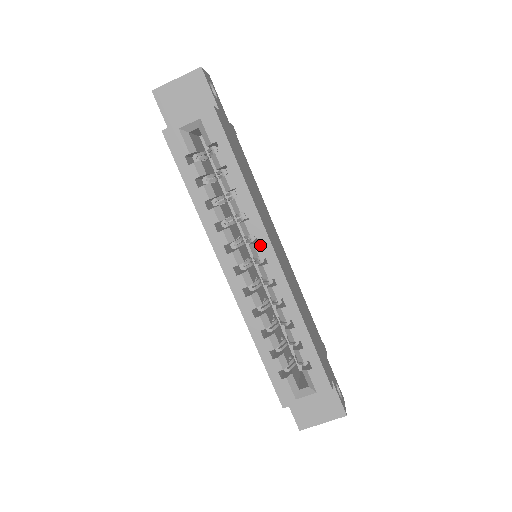
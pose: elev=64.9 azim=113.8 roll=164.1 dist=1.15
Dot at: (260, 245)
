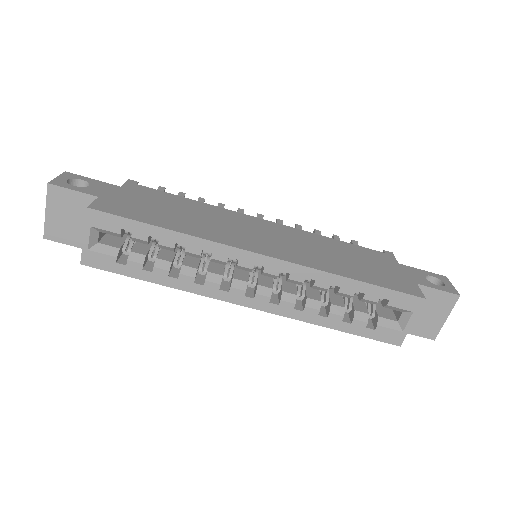
Dot at: (243, 261)
